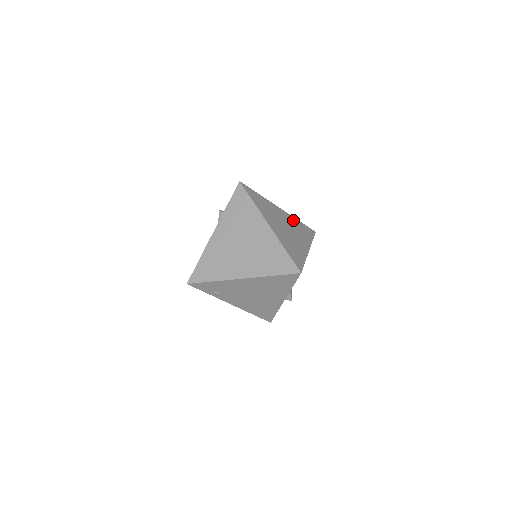
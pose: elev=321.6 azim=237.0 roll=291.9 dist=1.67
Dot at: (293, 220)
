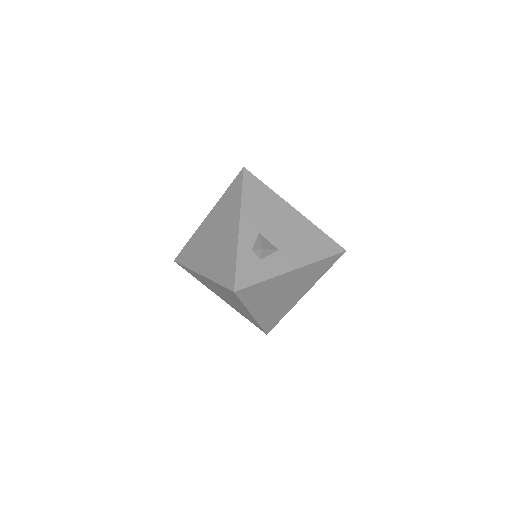
Dot at: occluded
